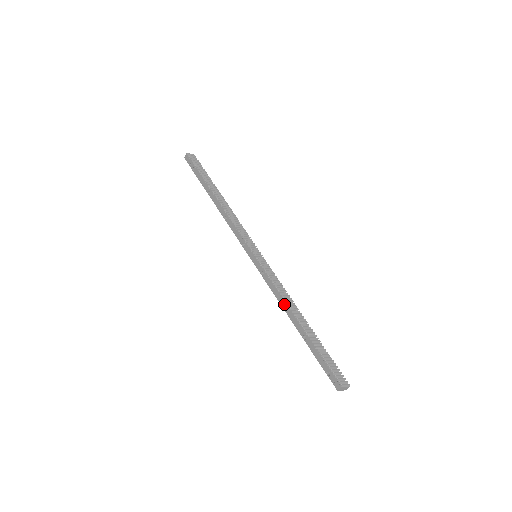
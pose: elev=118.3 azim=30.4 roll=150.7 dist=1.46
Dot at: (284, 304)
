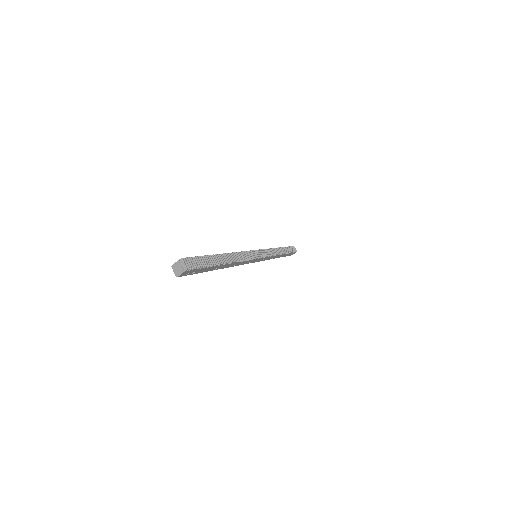
Dot at: occluded
